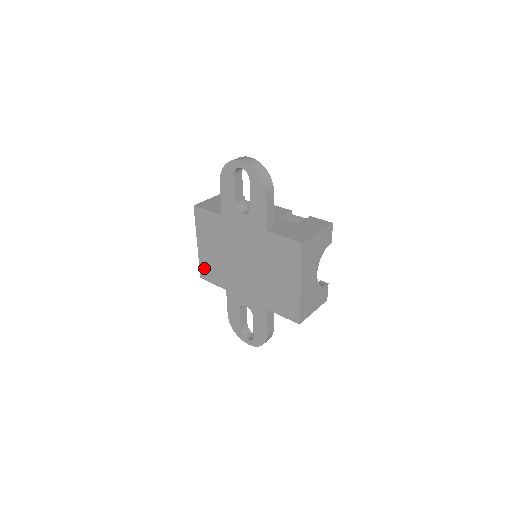
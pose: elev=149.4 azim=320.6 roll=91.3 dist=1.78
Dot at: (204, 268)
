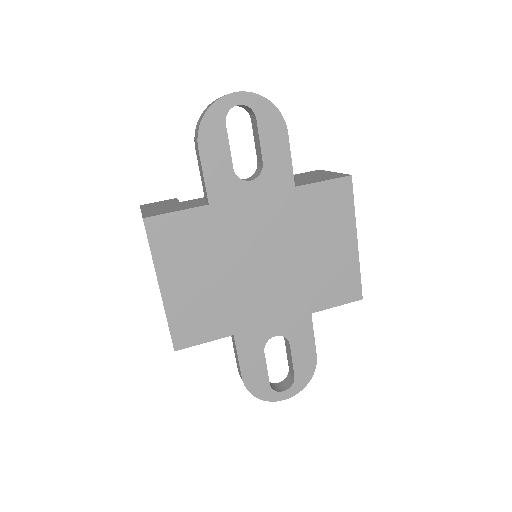
Dot at: (181, 326)
